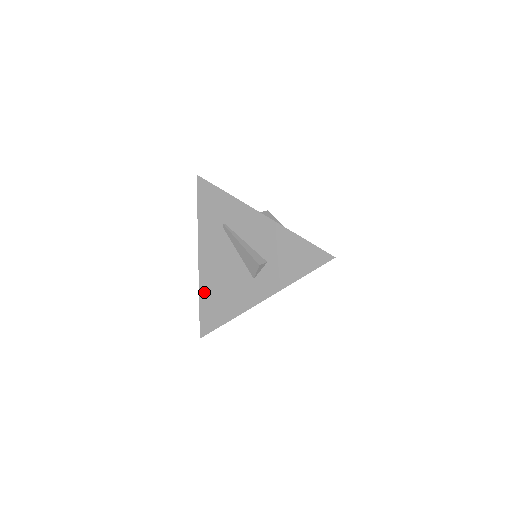
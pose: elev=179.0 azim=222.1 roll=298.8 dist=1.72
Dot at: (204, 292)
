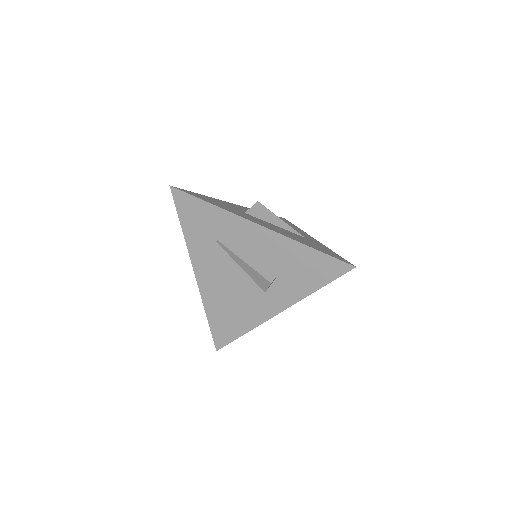
Dot at: (210, 308)
